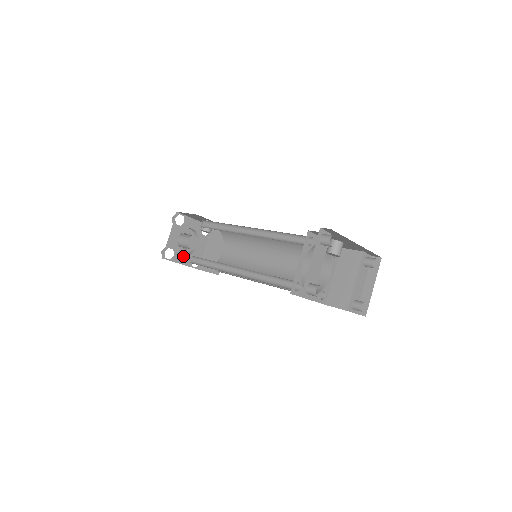
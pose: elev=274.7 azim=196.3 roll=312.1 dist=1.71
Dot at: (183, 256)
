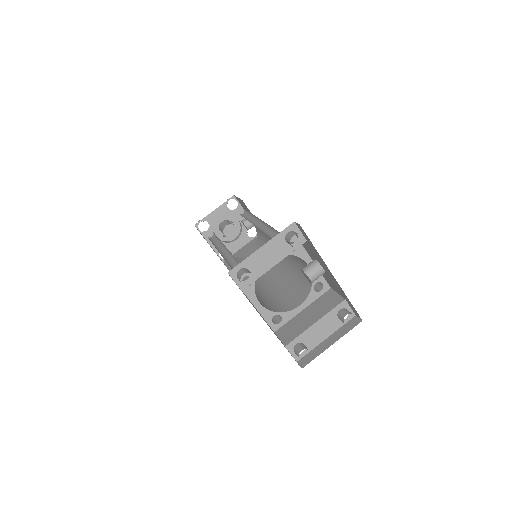
Dot at: occluded
